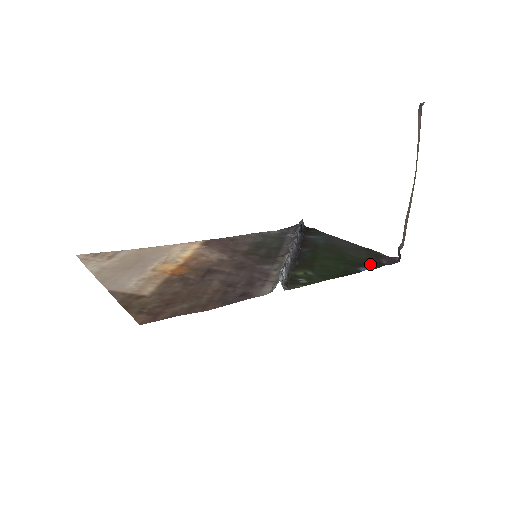
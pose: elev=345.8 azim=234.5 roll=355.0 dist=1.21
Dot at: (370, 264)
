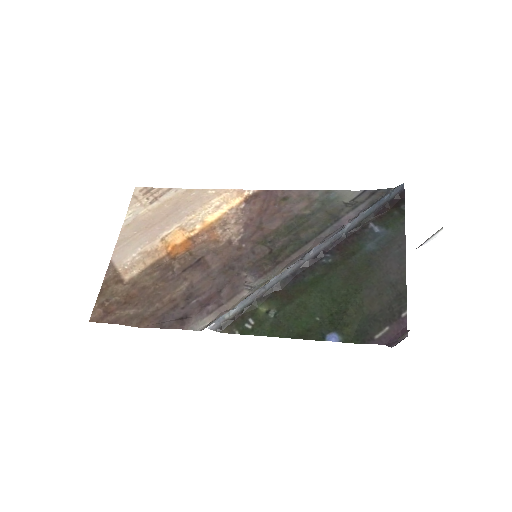
Dot at: (356, 330)
